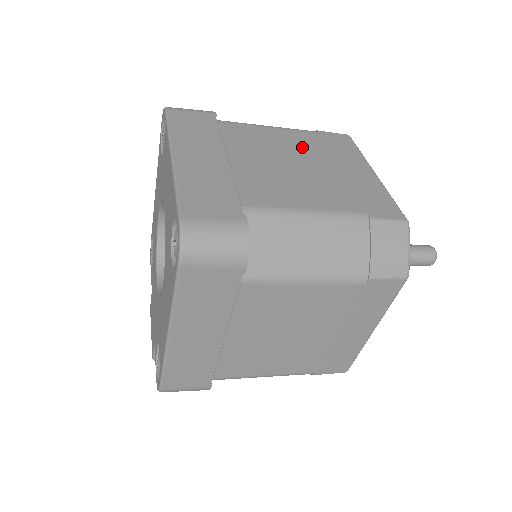
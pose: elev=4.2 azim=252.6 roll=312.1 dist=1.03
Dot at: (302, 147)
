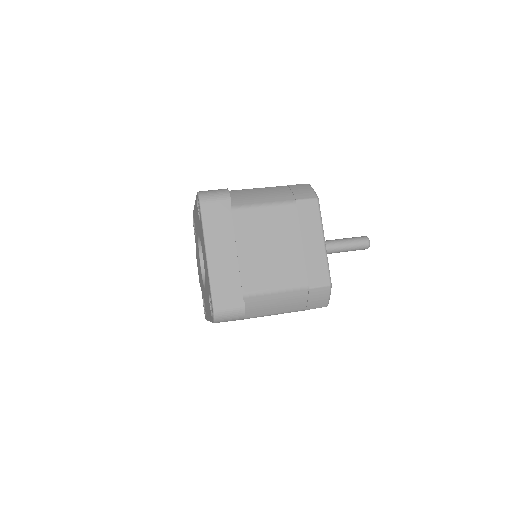
Dot at: (282, 226)
